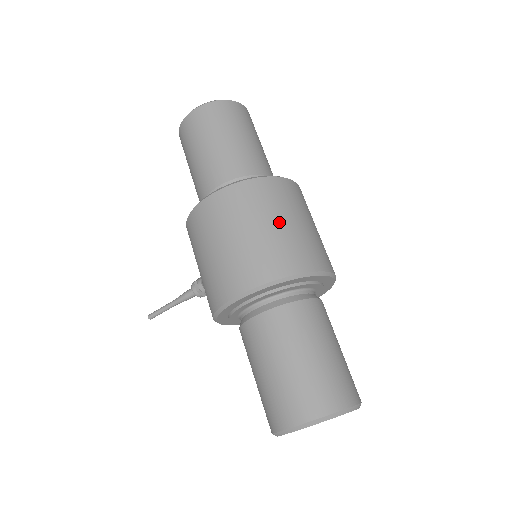
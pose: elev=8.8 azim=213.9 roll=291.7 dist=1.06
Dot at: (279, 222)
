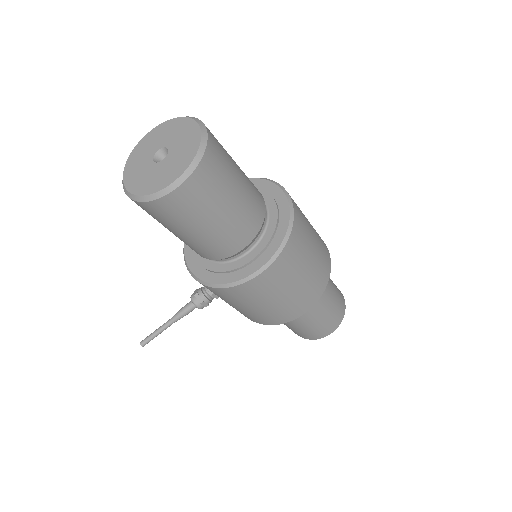
Dot at: (313, 247)
